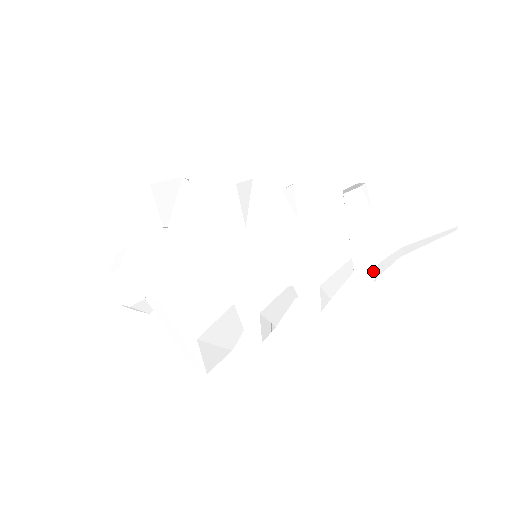
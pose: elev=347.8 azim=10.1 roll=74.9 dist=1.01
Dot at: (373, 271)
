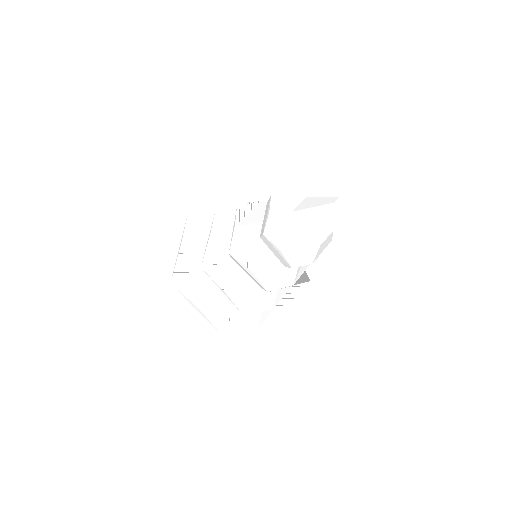
Dot at: (283, 258)
